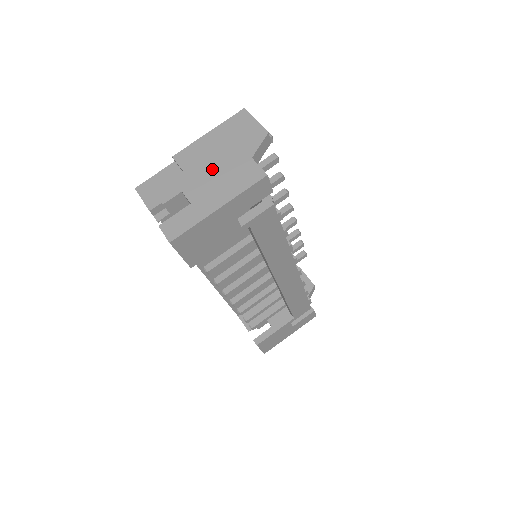
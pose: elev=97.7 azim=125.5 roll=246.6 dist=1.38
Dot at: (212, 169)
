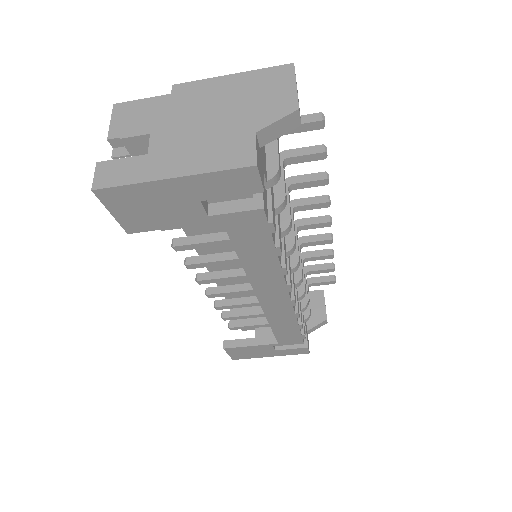
Dot at: (201, 123)
